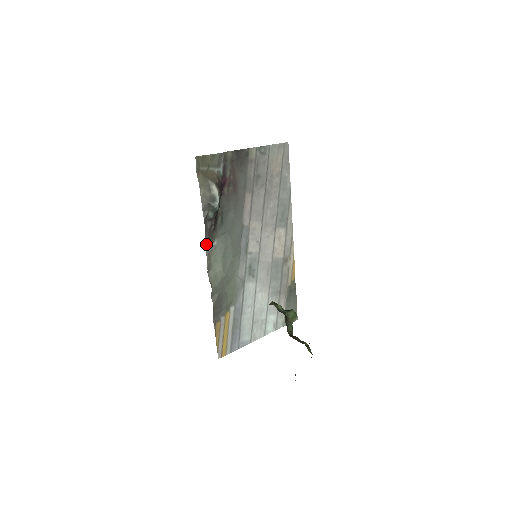
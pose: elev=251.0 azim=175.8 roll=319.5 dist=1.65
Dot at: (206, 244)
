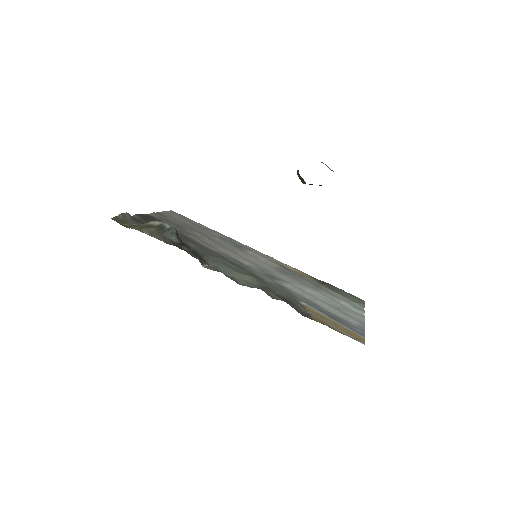
Dot at: (204, 267)
